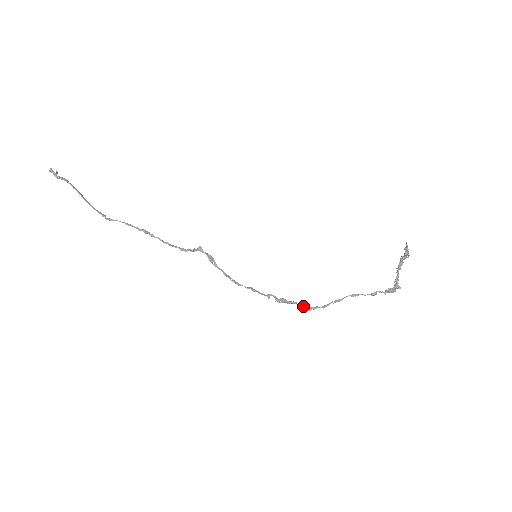
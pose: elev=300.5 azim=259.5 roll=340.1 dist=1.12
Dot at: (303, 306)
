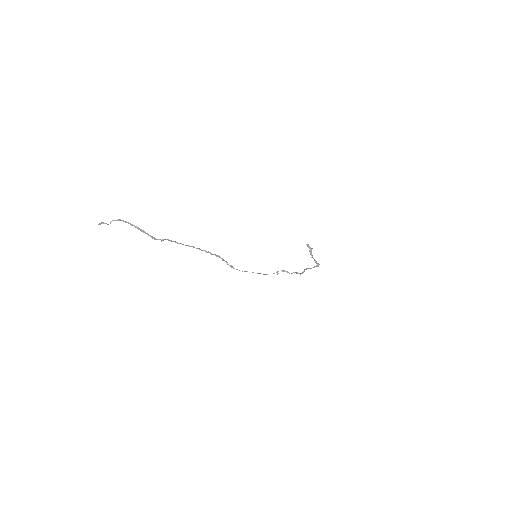
Dot at: (296, 272)
